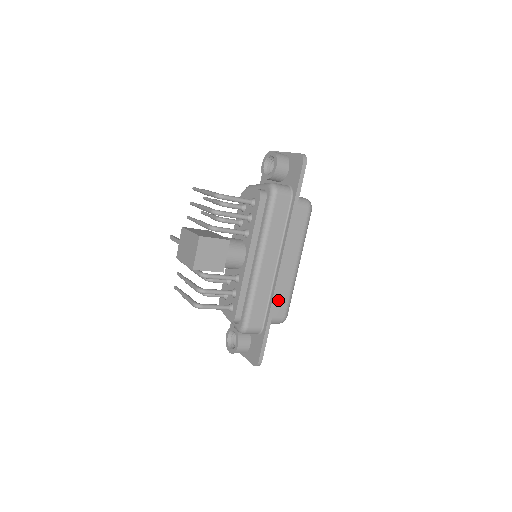
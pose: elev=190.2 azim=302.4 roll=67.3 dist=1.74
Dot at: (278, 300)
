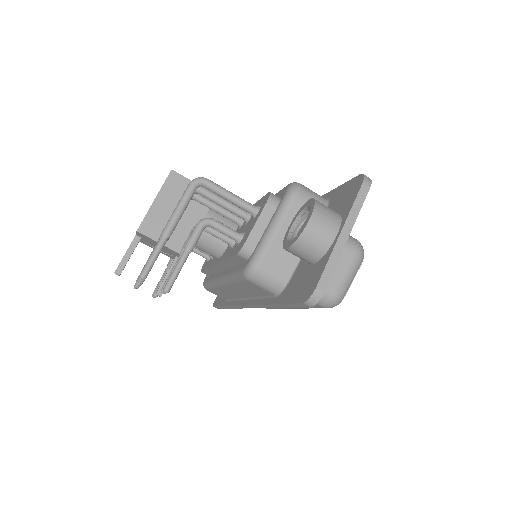
Dot at: occluded
